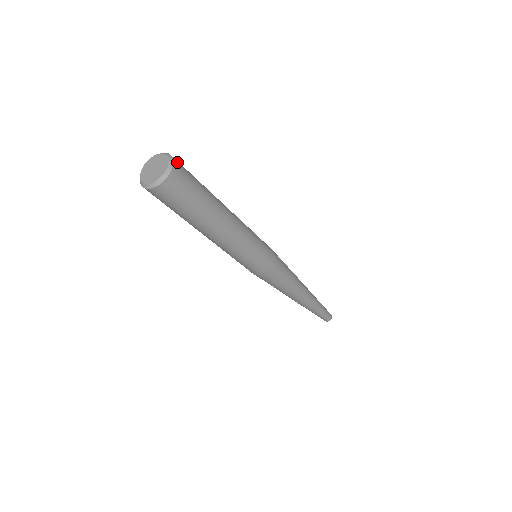
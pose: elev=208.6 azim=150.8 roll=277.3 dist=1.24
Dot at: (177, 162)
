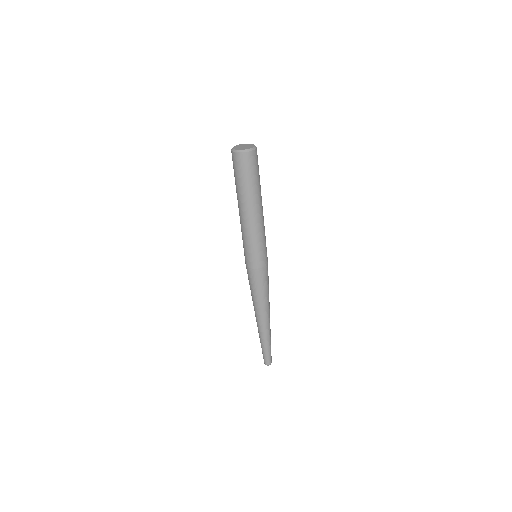
Dot at: occluded
